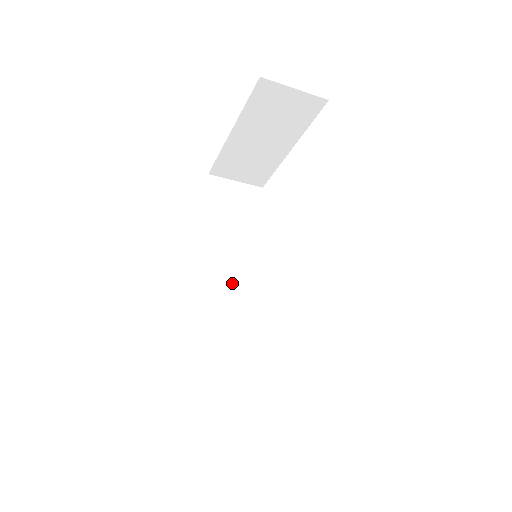
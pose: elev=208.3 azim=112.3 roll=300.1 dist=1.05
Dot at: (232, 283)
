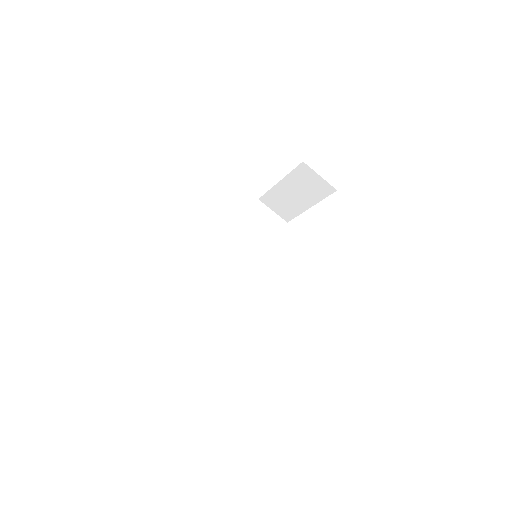
Dot at: (239, 268)
